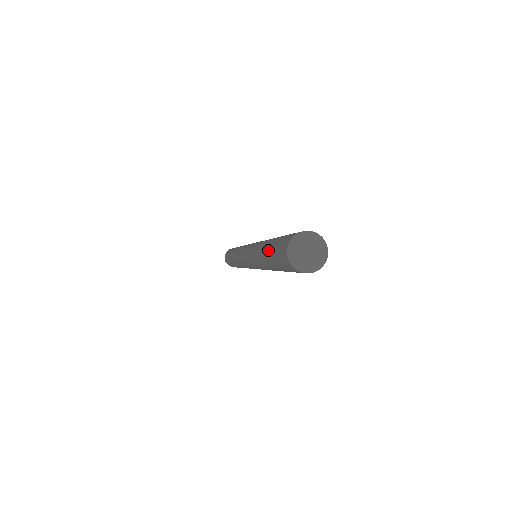
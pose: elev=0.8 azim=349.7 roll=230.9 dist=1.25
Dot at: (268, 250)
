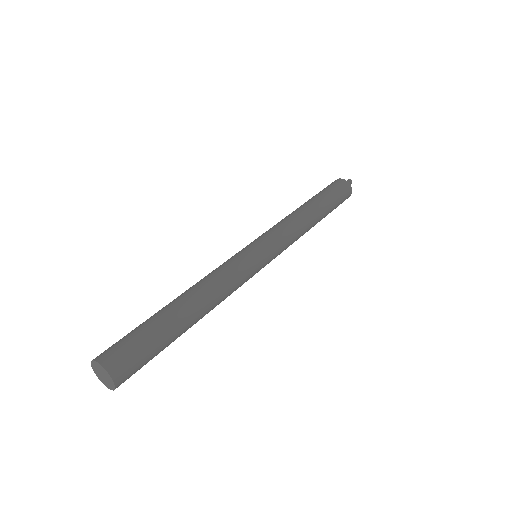
Dot at: (150, 317)
